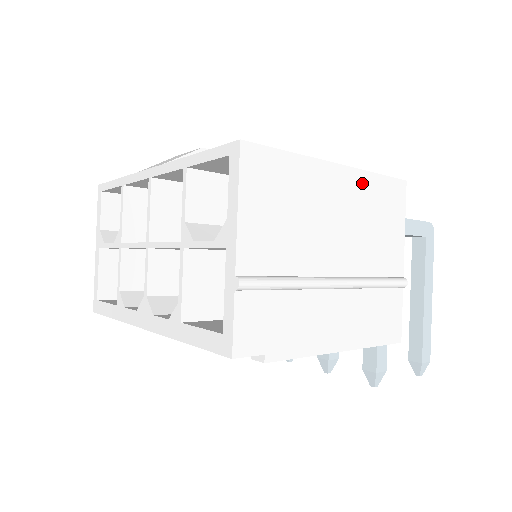
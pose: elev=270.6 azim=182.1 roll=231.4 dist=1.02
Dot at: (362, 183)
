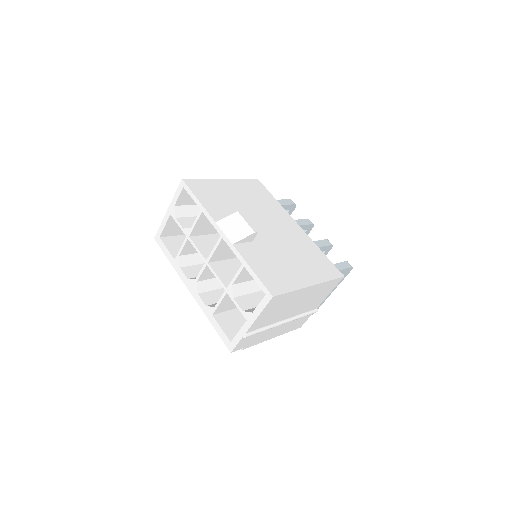
Dot at: (320, 287)
